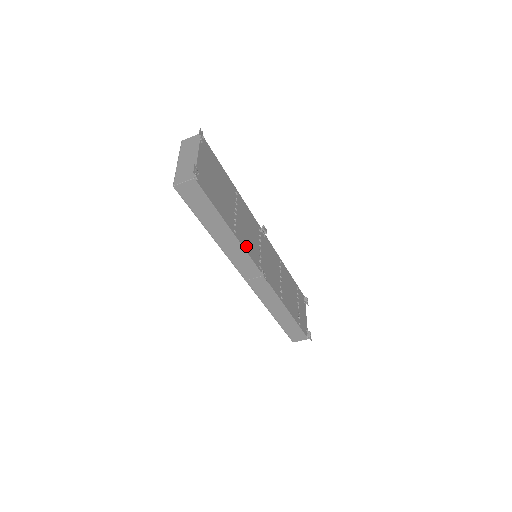
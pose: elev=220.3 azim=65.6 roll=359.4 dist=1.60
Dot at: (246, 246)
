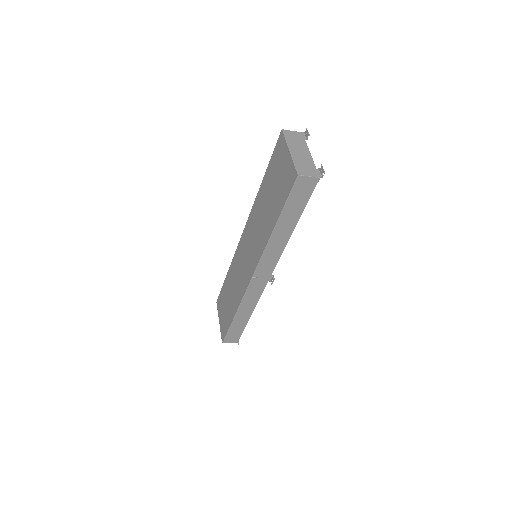
Dot at: occluded
